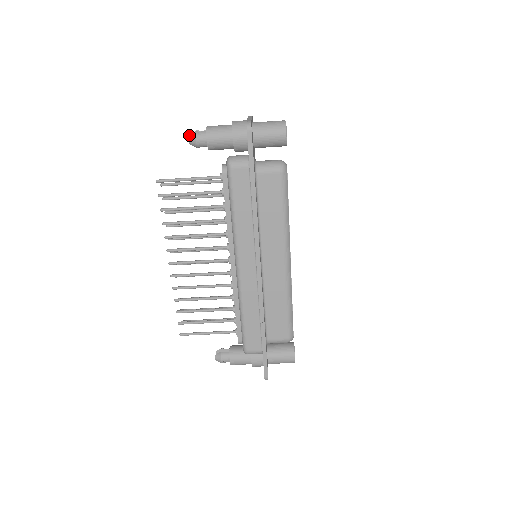
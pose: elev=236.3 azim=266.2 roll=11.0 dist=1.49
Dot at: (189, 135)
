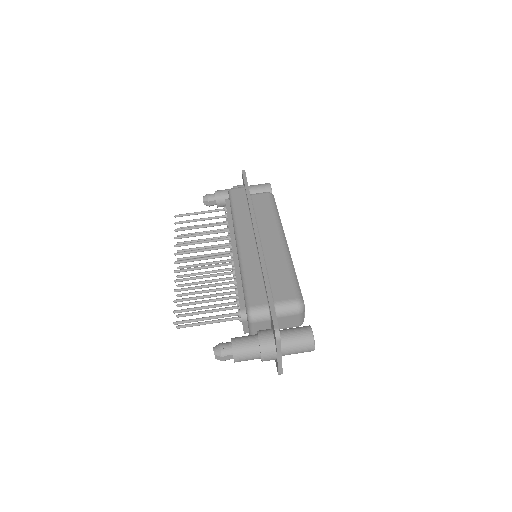
Dot at: (203, 197)
